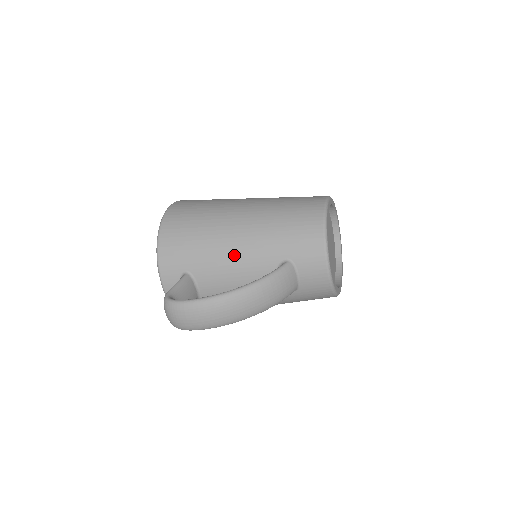
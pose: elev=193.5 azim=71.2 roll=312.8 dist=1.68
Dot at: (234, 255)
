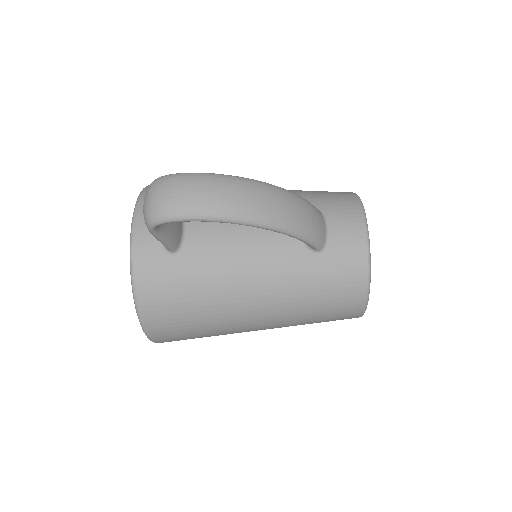
Dot at: occluded
